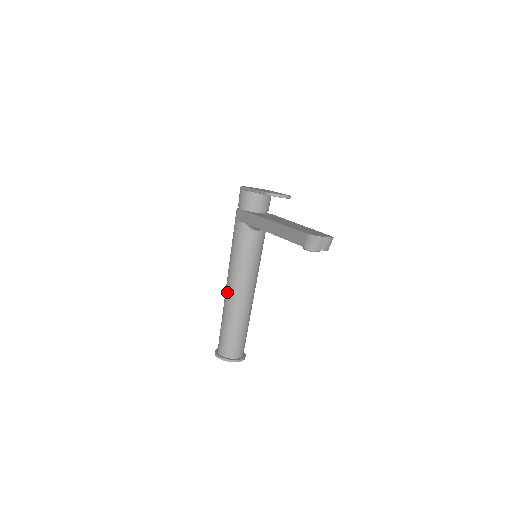
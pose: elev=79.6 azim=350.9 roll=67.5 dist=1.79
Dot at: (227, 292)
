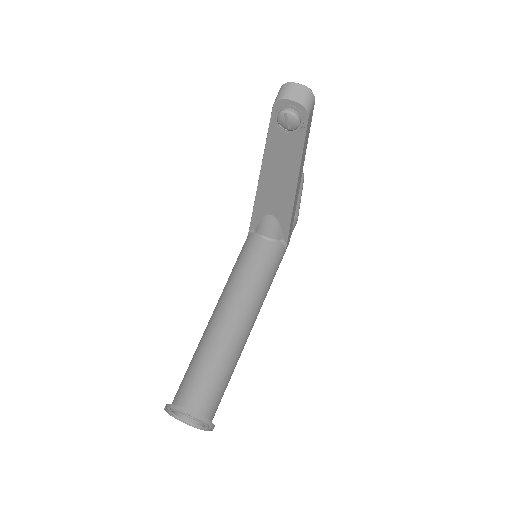
Dot at: occluded
